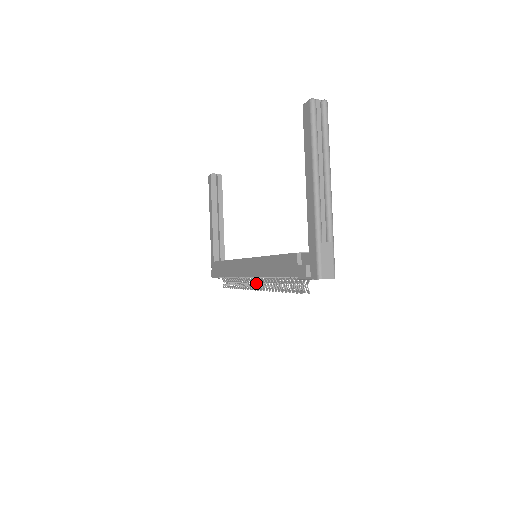
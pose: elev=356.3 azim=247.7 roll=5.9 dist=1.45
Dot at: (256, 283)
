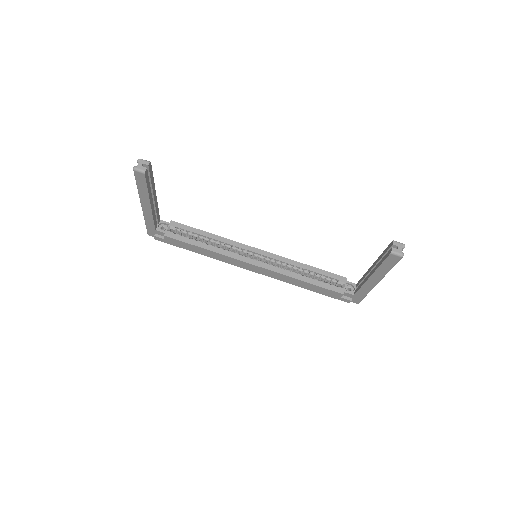
Dot at: occluded
